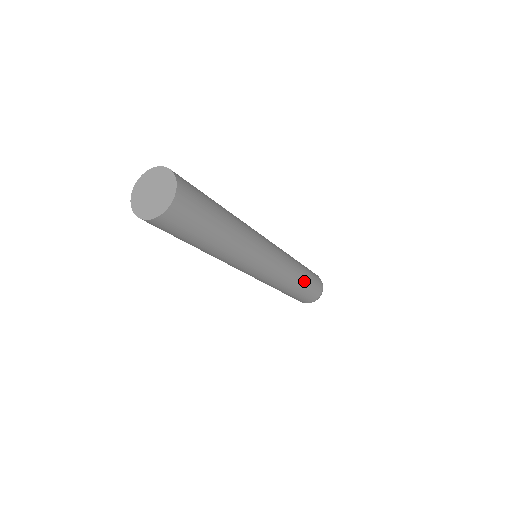
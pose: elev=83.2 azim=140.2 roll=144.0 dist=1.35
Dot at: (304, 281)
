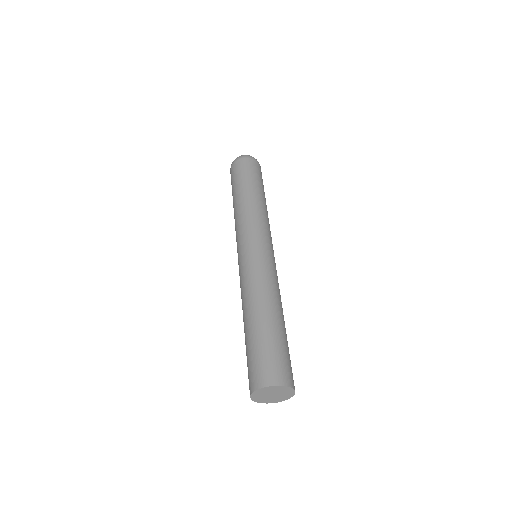
Dot at: occluded
